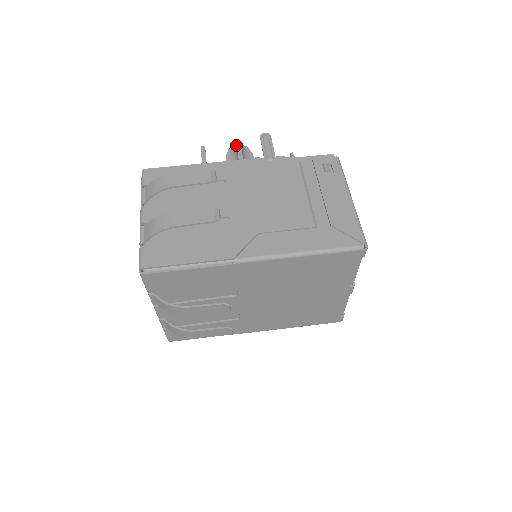
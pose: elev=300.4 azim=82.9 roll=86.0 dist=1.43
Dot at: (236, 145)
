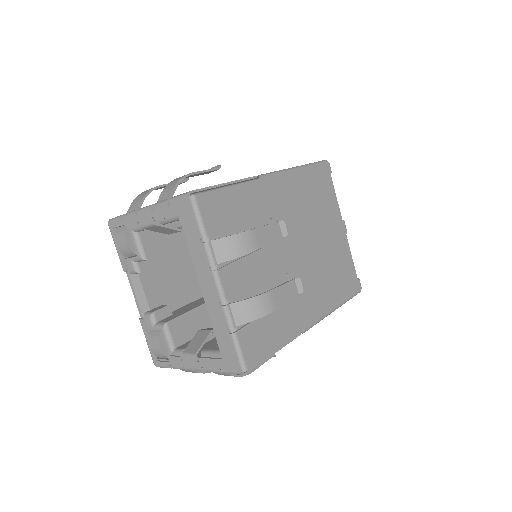
Dot at: occluded
